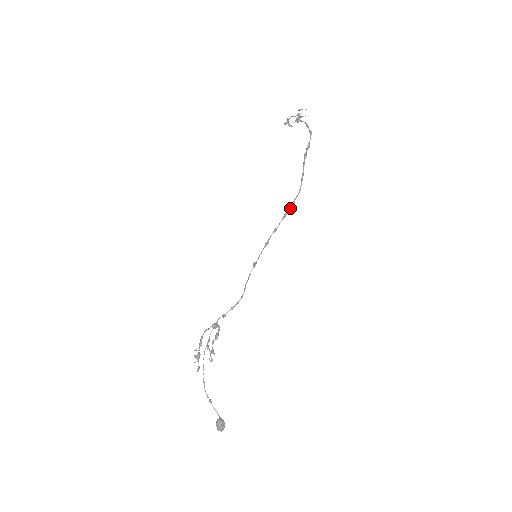
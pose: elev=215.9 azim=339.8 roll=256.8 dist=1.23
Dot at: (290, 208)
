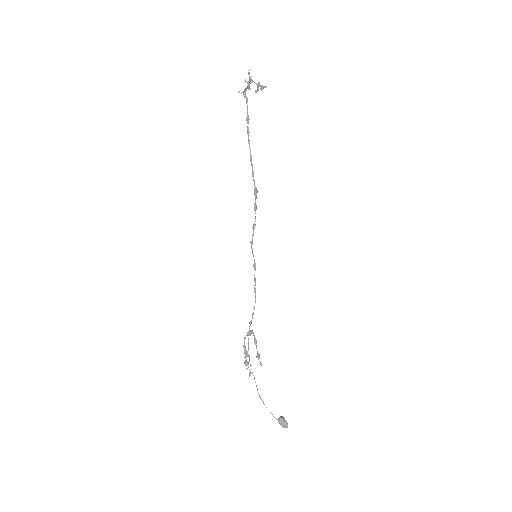
Dot at: (255, 197)
